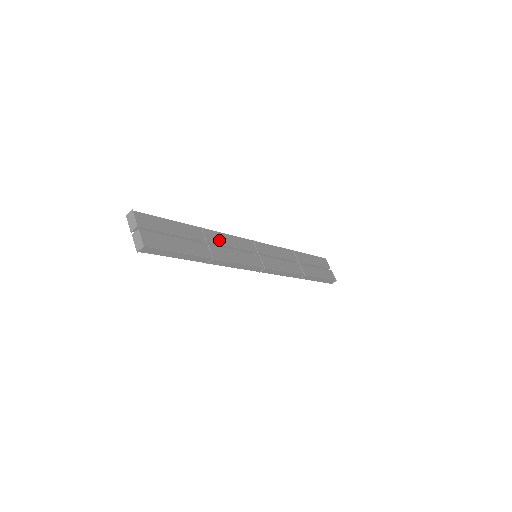
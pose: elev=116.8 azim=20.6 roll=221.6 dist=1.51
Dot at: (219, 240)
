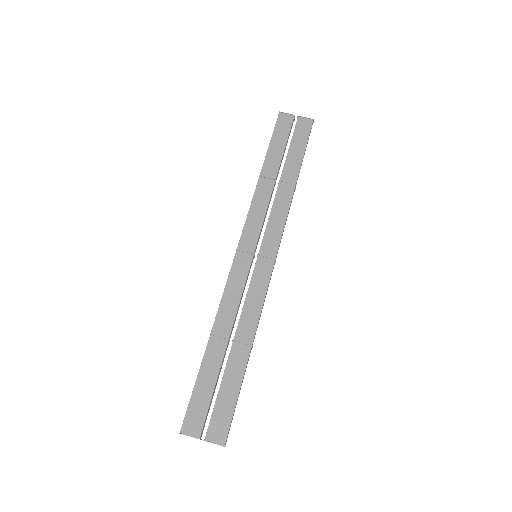
Dot at: (230, 315)
